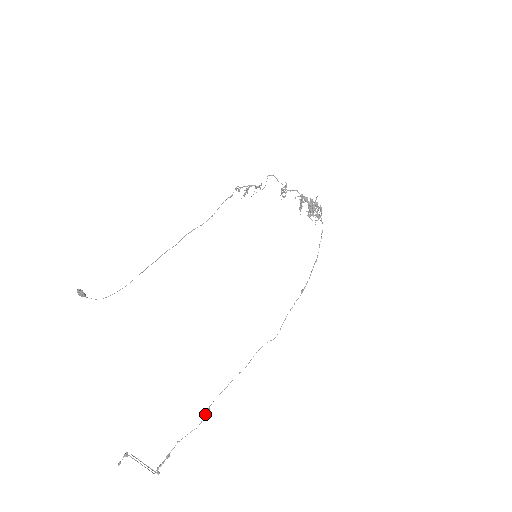
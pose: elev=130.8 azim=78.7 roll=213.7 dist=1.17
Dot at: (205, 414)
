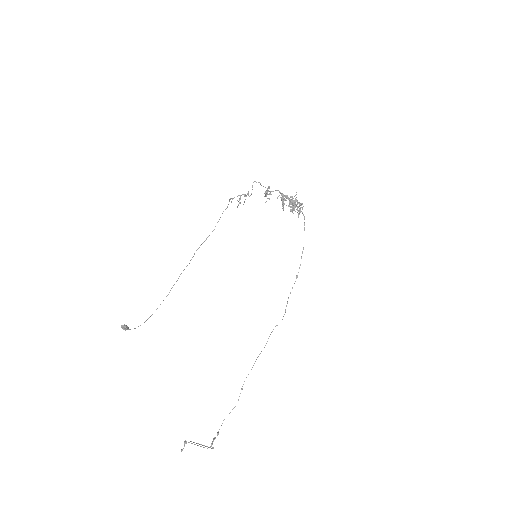
Dot at: (240, 393)
